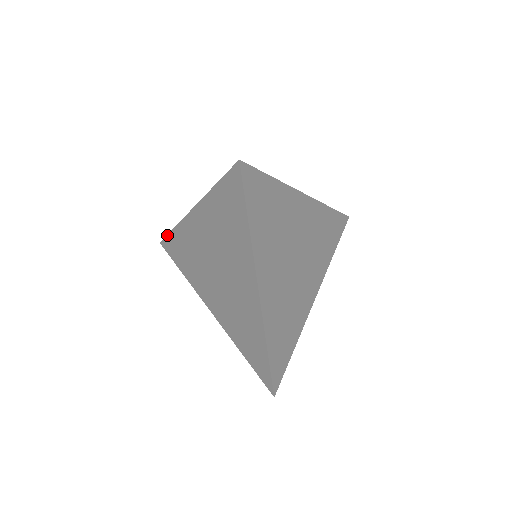
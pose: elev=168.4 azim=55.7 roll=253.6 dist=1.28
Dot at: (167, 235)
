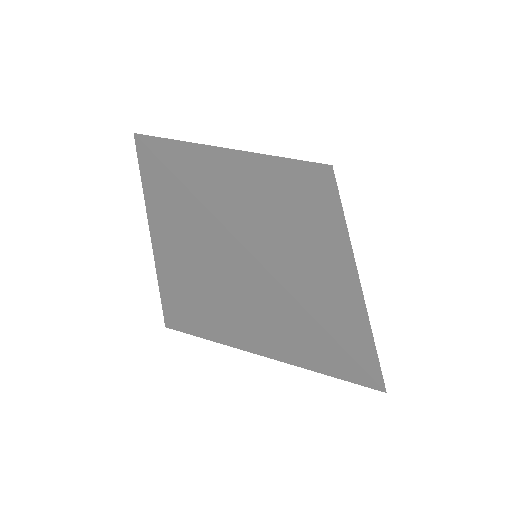
Dot at: occluded
